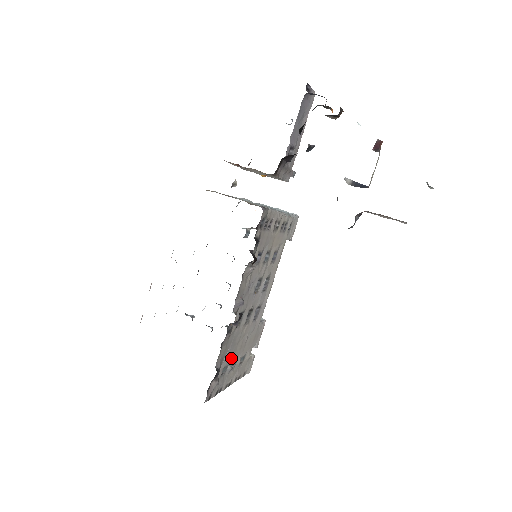
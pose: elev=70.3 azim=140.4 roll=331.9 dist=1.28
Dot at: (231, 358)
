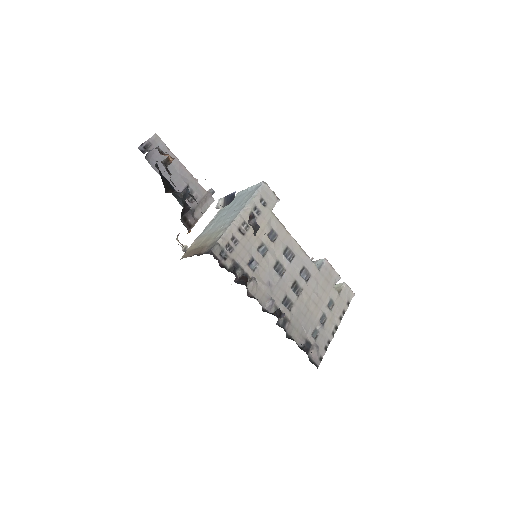
Dot at: (313, 322)
